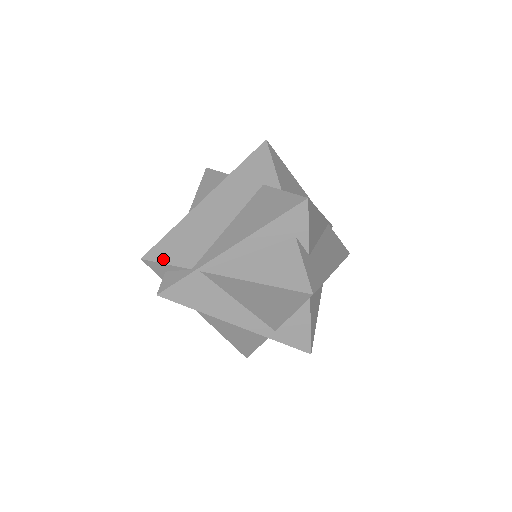
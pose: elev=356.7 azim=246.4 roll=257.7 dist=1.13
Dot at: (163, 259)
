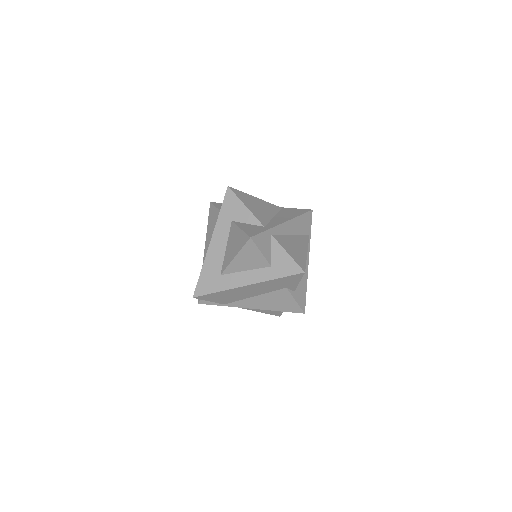
Dot at: (208, 300)
